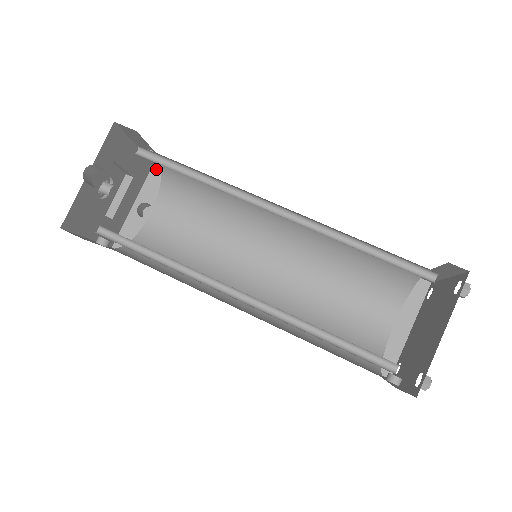
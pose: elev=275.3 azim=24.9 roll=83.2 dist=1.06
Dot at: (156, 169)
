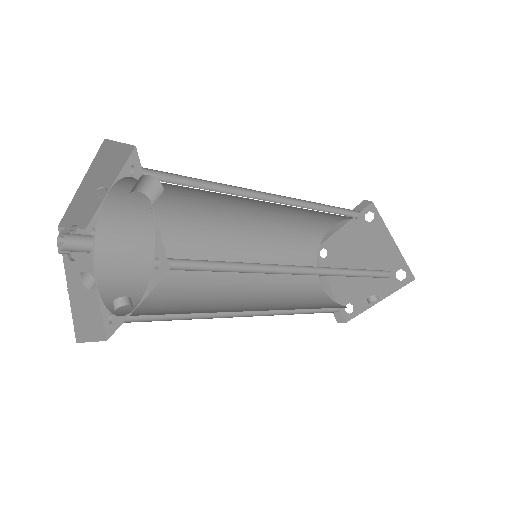
Dot at: occluded
